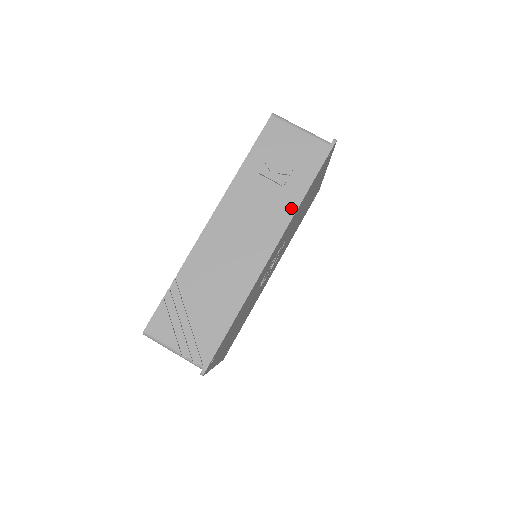
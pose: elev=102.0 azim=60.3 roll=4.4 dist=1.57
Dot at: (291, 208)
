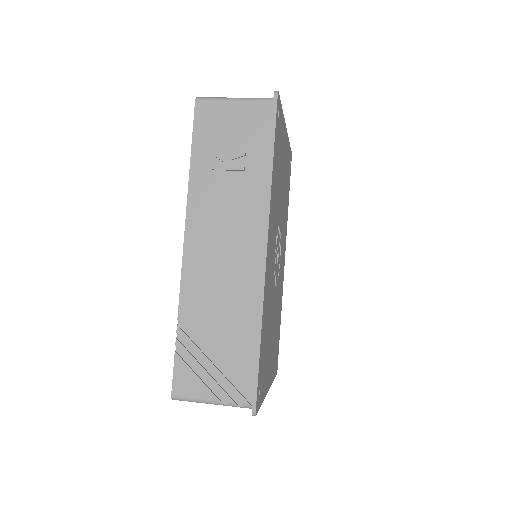
Dot at: (264, 190)
